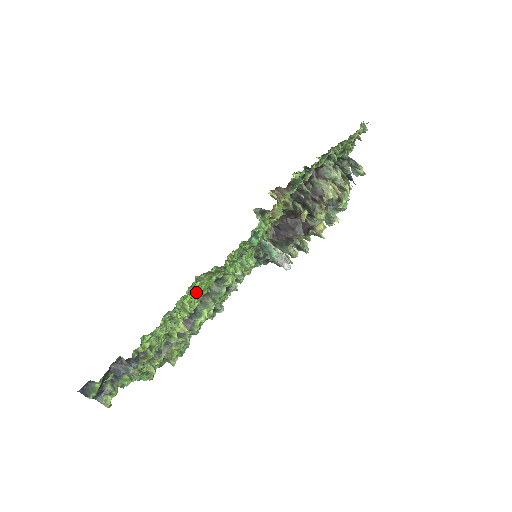
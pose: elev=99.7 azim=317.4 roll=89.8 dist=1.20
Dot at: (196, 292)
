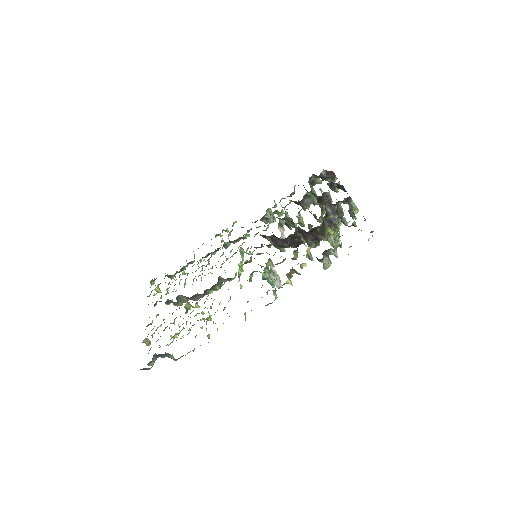
Dot at: occluded
